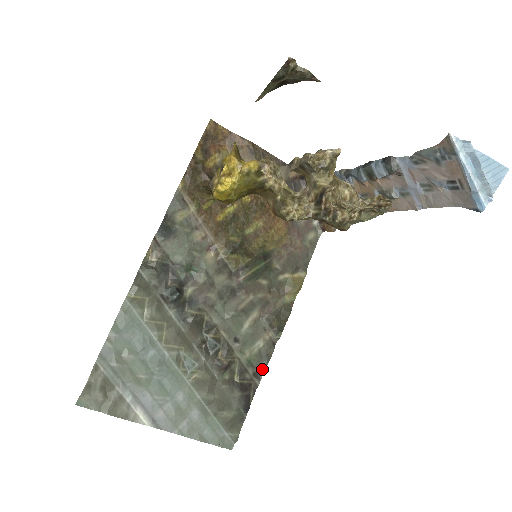
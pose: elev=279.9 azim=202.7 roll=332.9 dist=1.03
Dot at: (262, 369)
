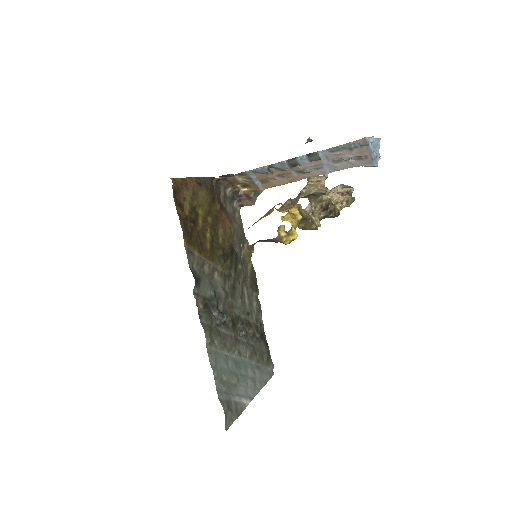
Dot at: (261, 318)
